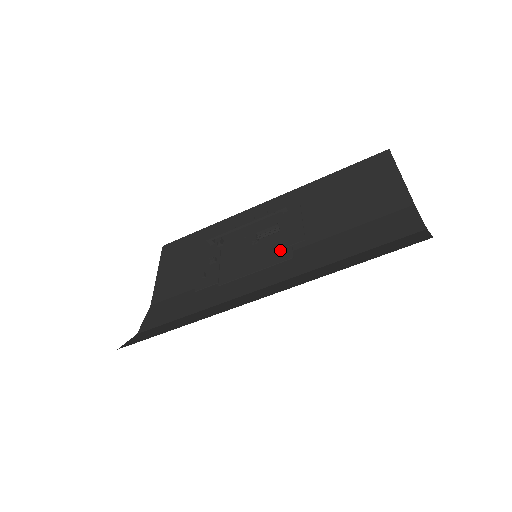
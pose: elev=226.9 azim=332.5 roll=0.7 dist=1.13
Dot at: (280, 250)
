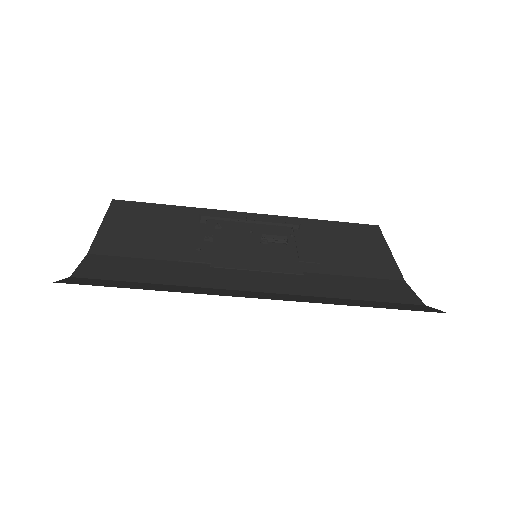
Dot at: (288, 261)
